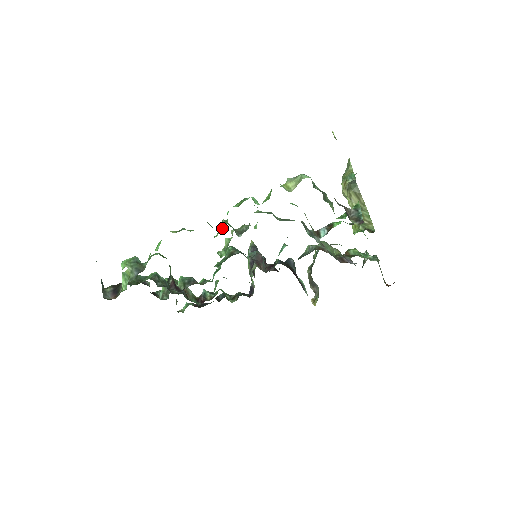
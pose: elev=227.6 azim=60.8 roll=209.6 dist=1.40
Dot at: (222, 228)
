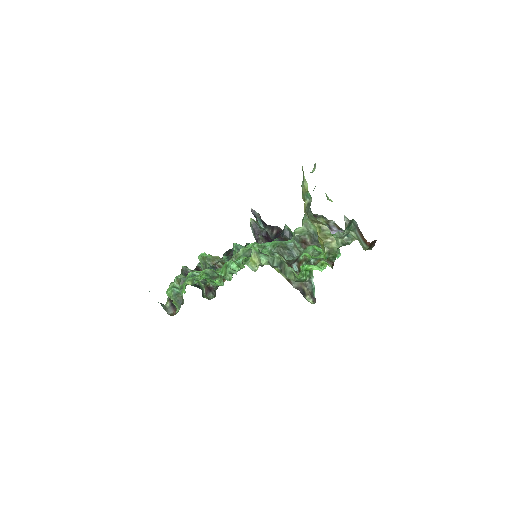
Dot at: (221, 279)
